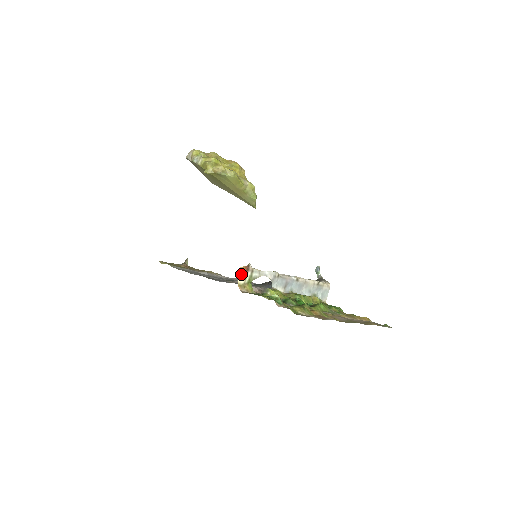
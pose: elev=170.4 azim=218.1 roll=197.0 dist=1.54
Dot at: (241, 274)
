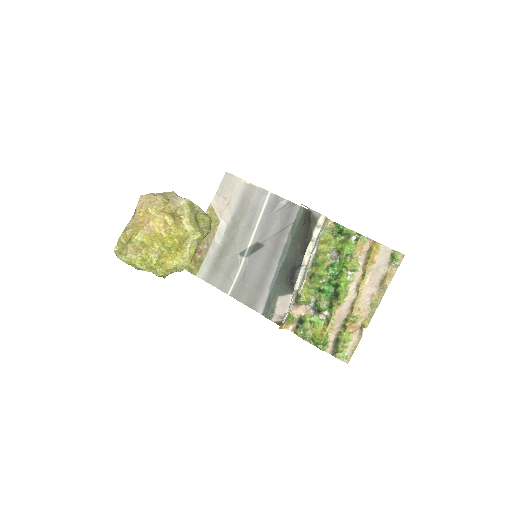
Dot at: (281, 327)
